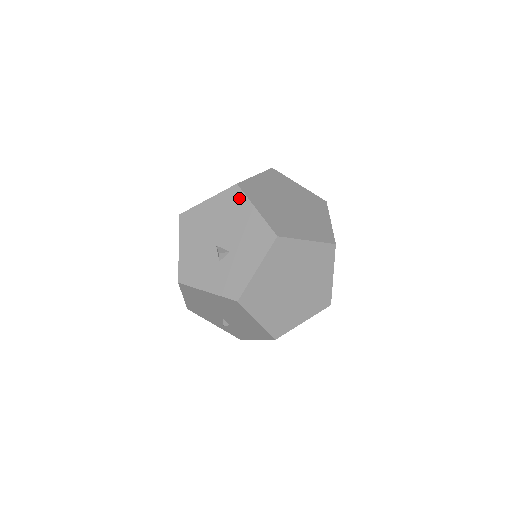
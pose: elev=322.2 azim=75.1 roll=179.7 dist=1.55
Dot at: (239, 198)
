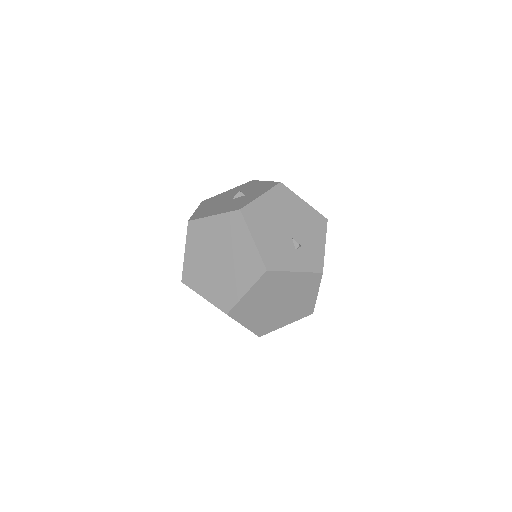
Dot at: (212, 198)
